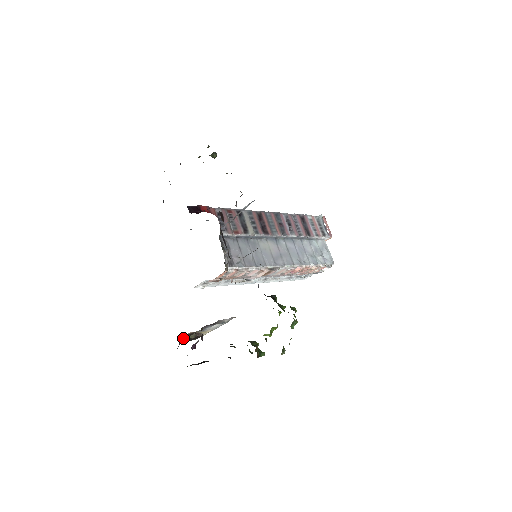
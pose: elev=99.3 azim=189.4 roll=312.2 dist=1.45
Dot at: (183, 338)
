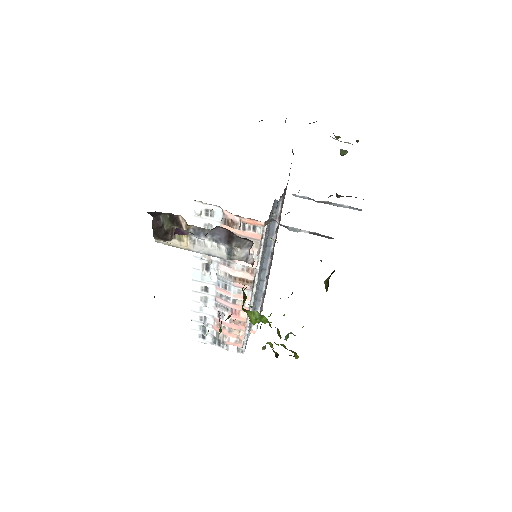
Dot at: (161, 214)
